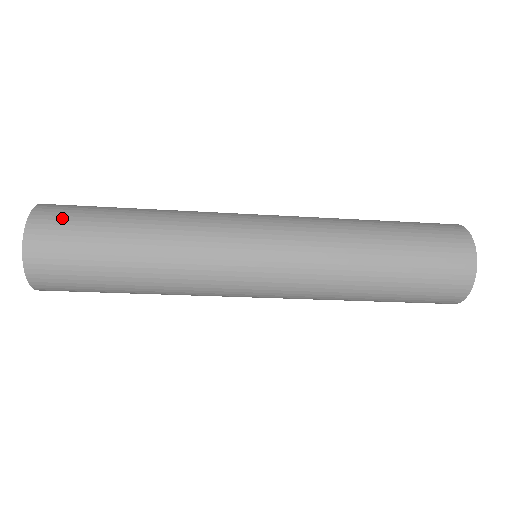
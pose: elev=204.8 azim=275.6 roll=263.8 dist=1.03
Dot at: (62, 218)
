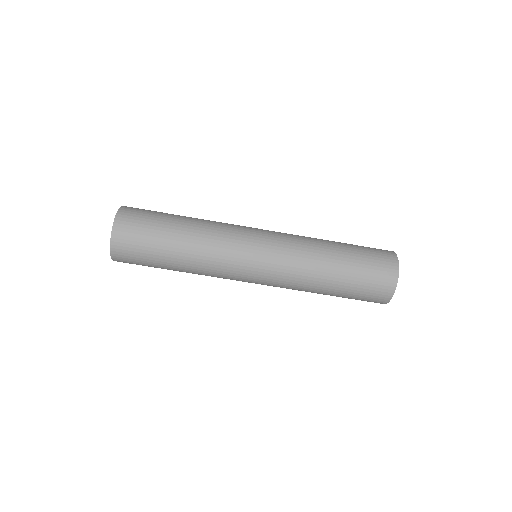
Dot at: occluded
